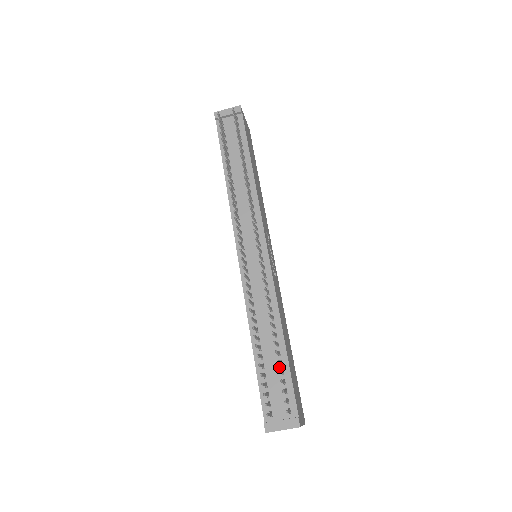
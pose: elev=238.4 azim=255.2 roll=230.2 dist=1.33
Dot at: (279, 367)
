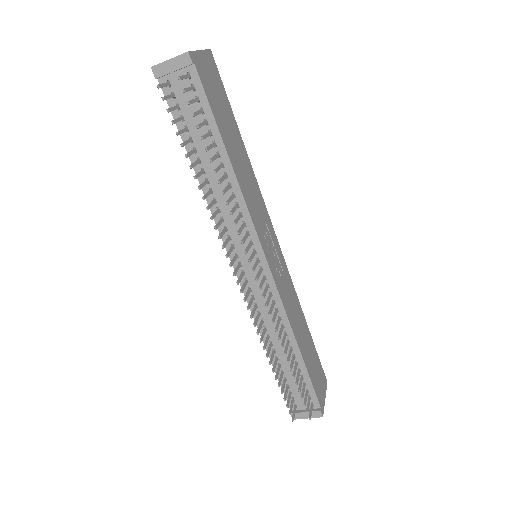
Dot at: occluded
